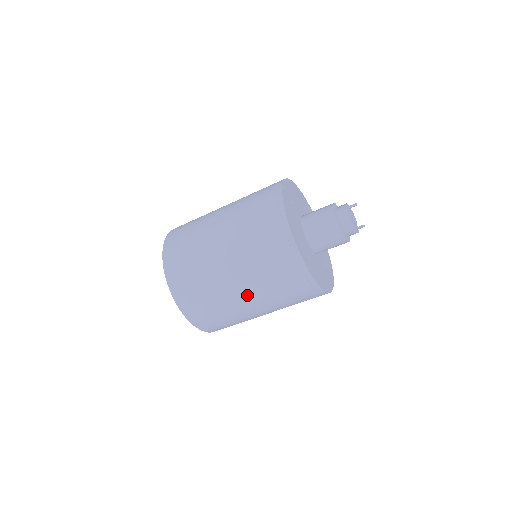
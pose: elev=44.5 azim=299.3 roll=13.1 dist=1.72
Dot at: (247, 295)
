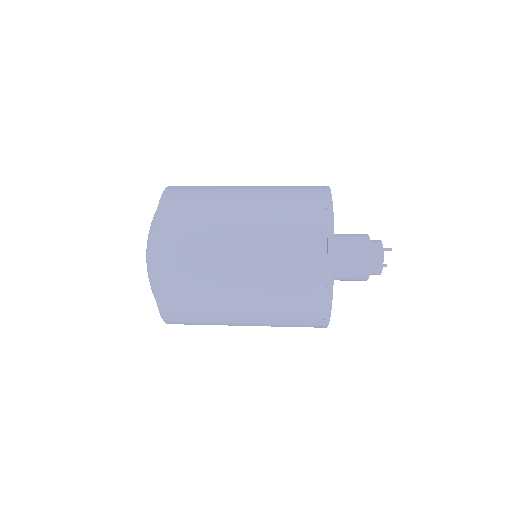
Dot at: occluded
